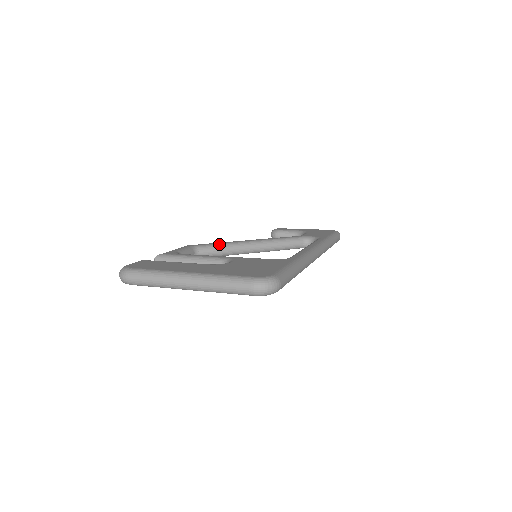
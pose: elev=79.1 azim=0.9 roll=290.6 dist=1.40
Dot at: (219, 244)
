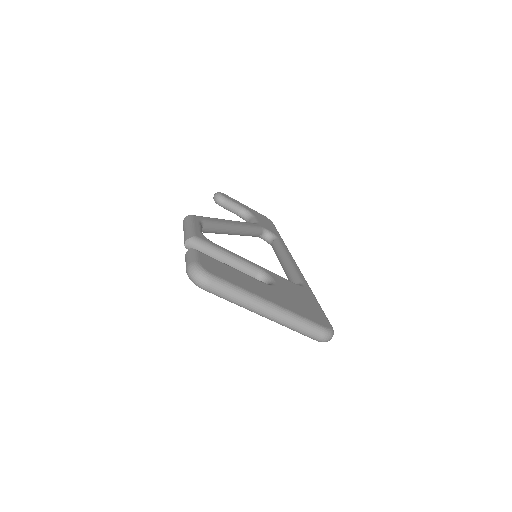
Dot at: (216, 222)
